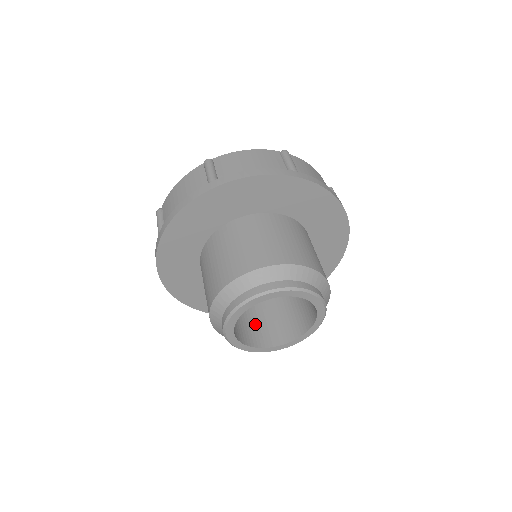
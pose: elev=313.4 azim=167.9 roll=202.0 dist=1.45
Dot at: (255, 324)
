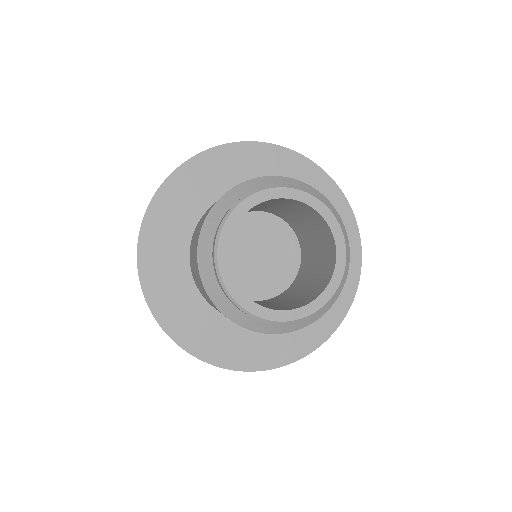
Dot at: (262, 305)
